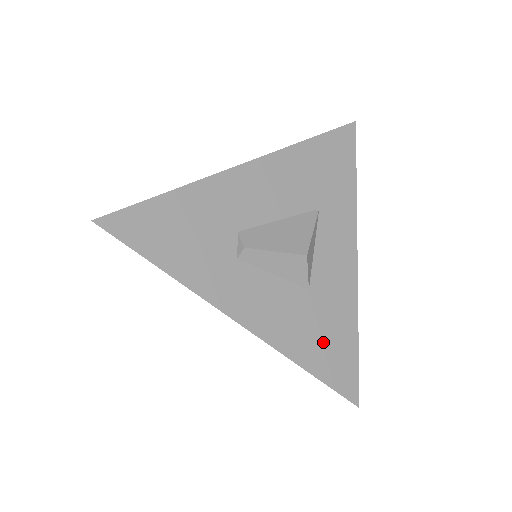
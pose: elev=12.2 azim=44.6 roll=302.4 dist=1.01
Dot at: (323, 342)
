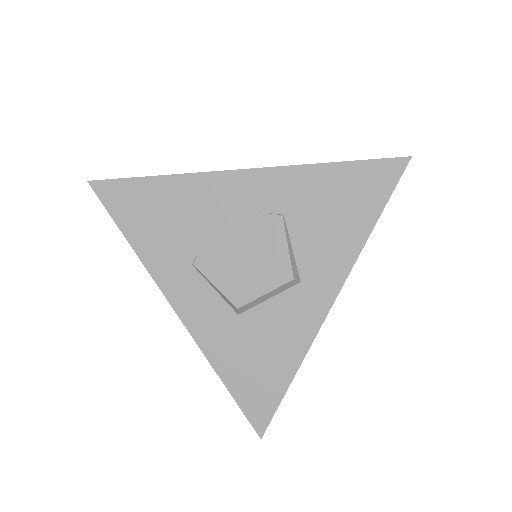
Dot at: occluded
